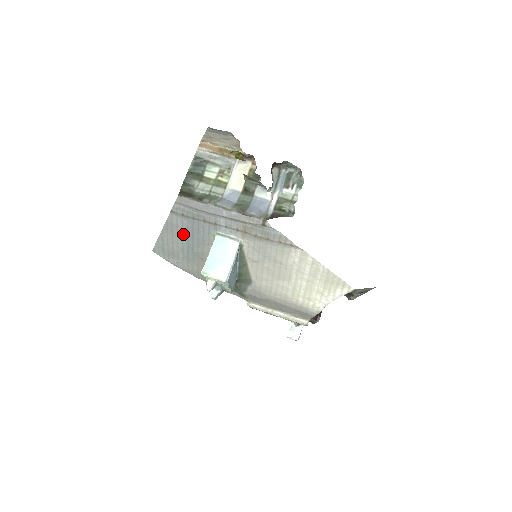
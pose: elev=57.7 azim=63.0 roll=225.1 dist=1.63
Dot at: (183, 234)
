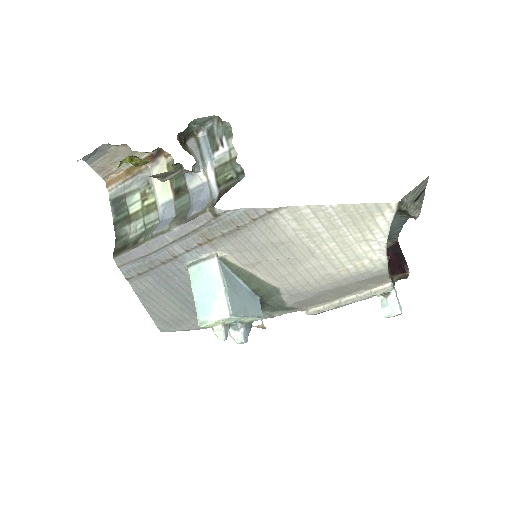
Dot at: (163, 293)
